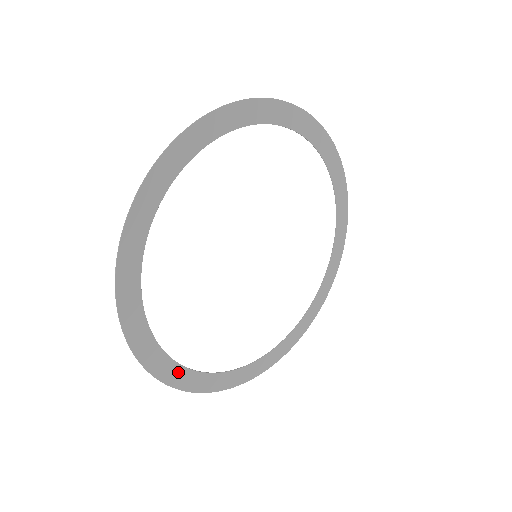
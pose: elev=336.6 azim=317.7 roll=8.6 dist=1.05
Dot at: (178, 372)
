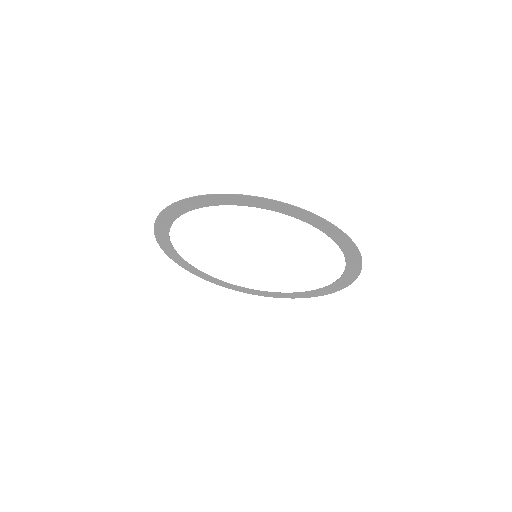
Dot at: (229, 285)
